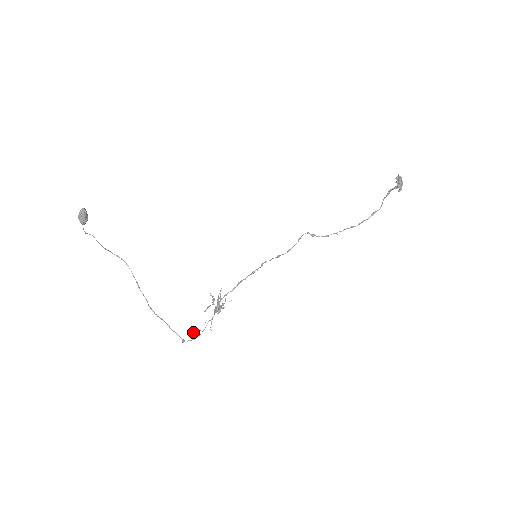
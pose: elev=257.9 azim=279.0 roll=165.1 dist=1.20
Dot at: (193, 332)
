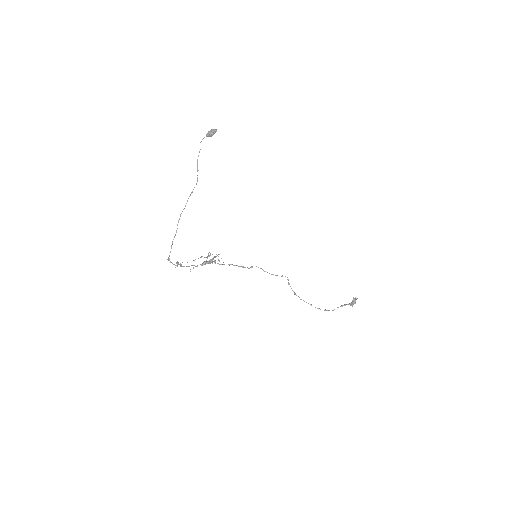
Dot at: (178, 262)
